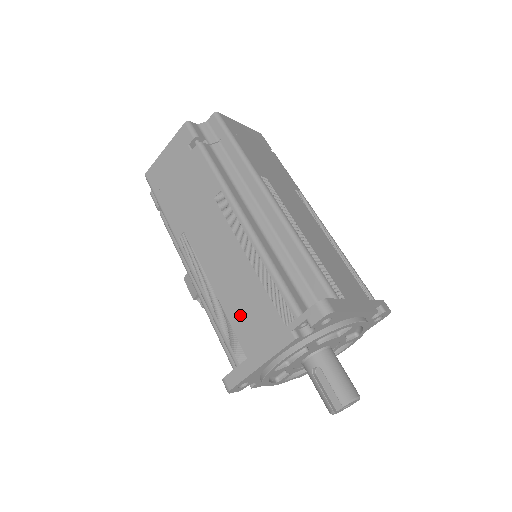
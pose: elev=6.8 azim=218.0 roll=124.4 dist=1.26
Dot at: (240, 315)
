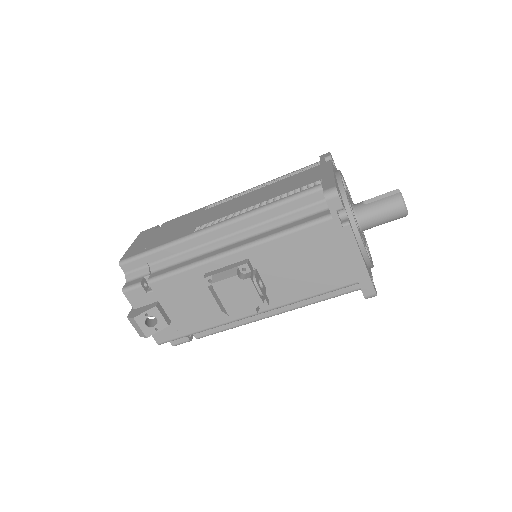
Dot at: (290, 187)
